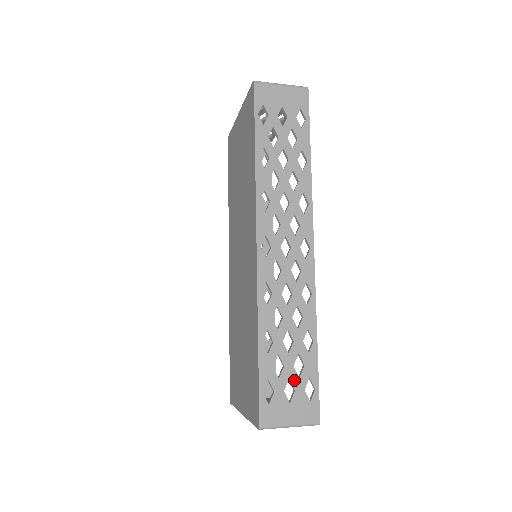
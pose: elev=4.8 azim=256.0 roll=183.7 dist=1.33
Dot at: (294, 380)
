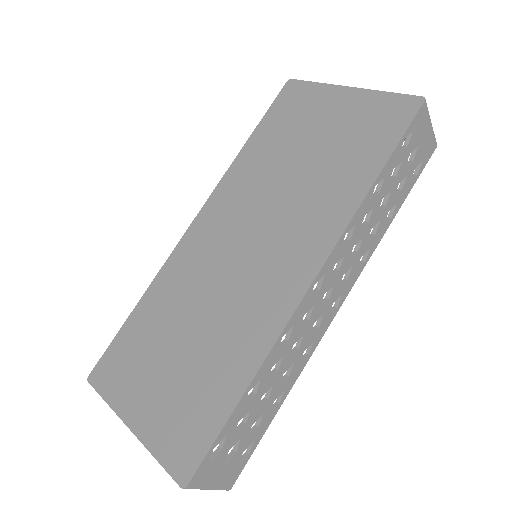
Dot at: (243, 441)
